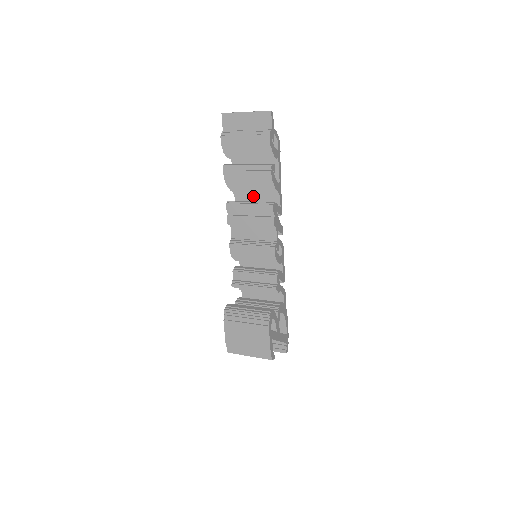
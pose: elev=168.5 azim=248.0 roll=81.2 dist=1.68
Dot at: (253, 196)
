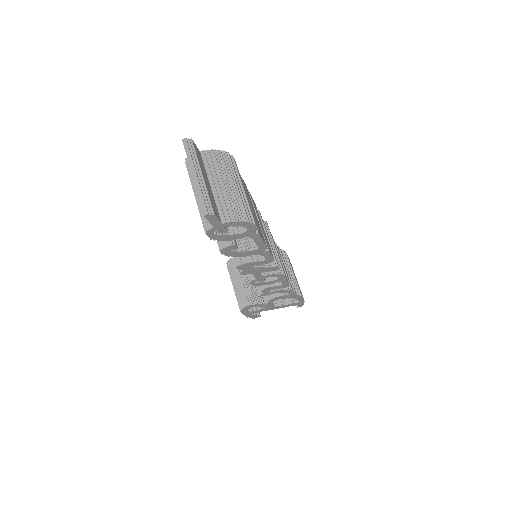
Dot at: occluded
